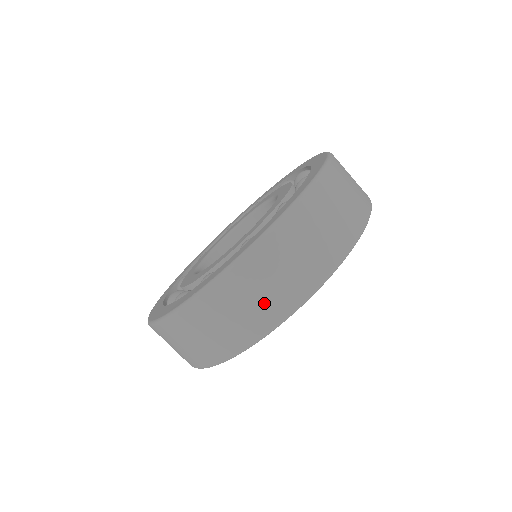
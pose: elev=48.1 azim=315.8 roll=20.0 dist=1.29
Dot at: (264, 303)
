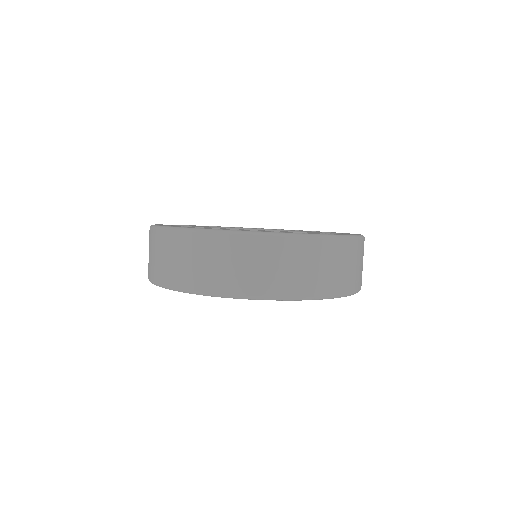
Dot at: (319, 276)
